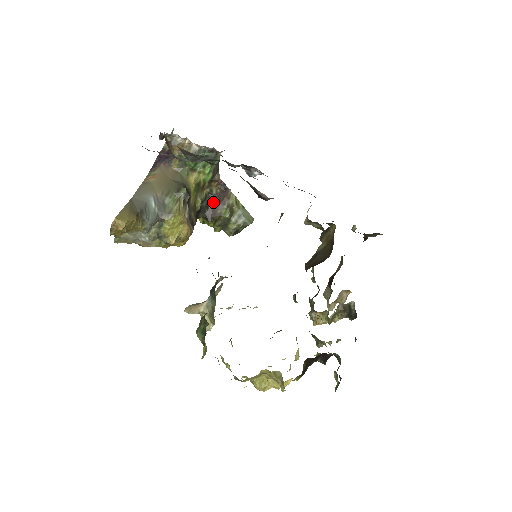
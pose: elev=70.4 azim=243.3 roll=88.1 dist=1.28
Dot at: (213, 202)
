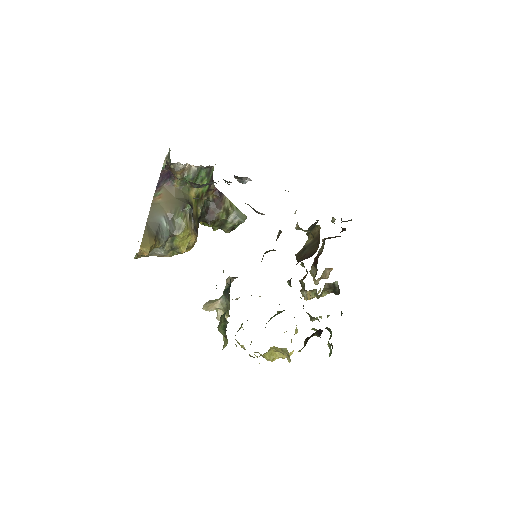
Dot at: (211, 207)
